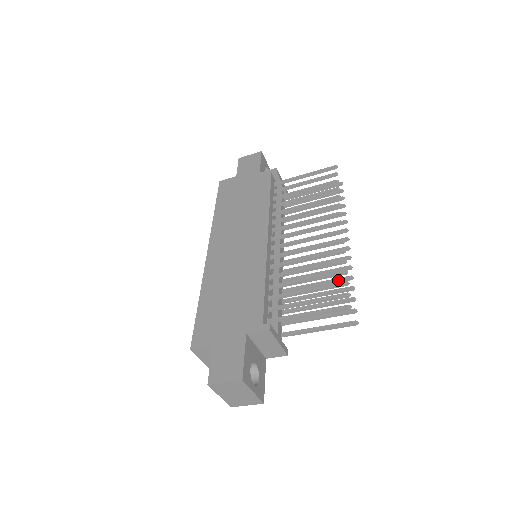
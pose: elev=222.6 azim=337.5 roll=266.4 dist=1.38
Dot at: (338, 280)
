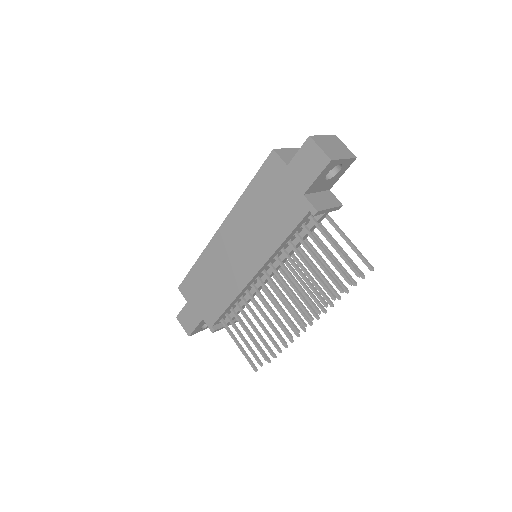
Dot at: (284, 333)
